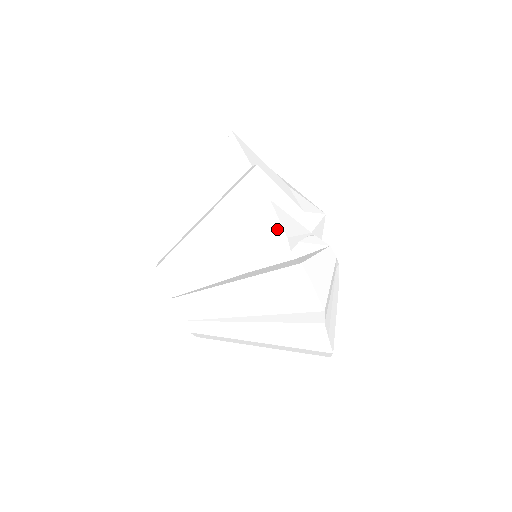
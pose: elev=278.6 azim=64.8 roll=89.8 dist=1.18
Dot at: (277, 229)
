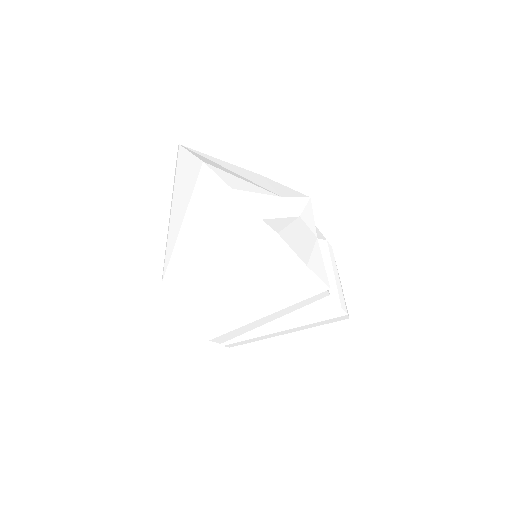
Dot at: (324, 295)
